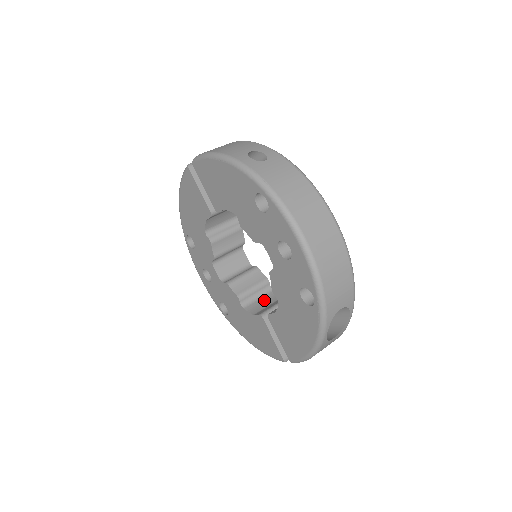
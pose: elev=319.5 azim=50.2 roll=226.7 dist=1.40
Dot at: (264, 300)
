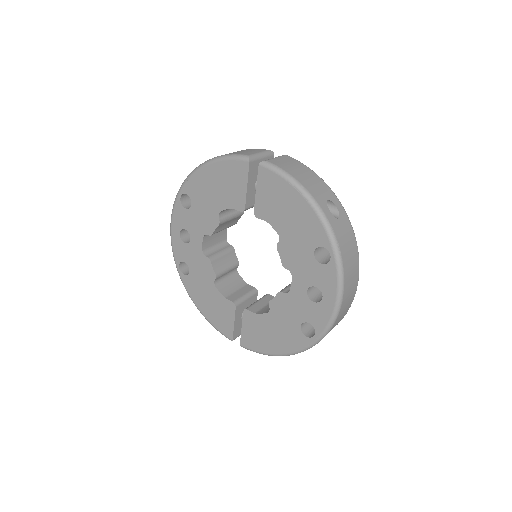
Dot at: (232, 282)
